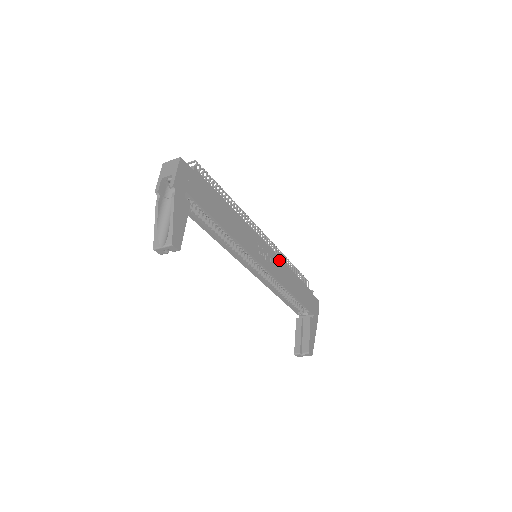
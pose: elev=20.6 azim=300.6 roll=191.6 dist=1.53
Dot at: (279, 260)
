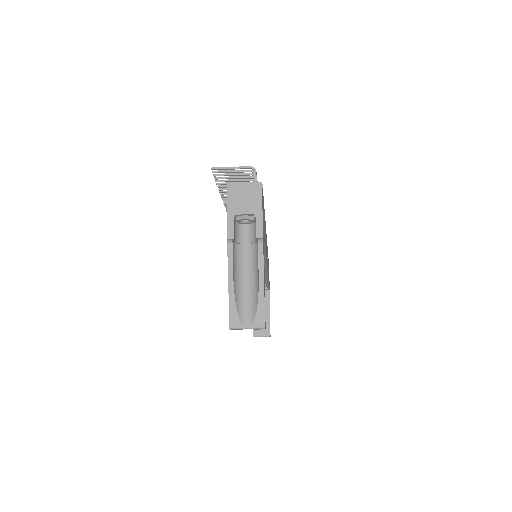
Dot at: occluded
